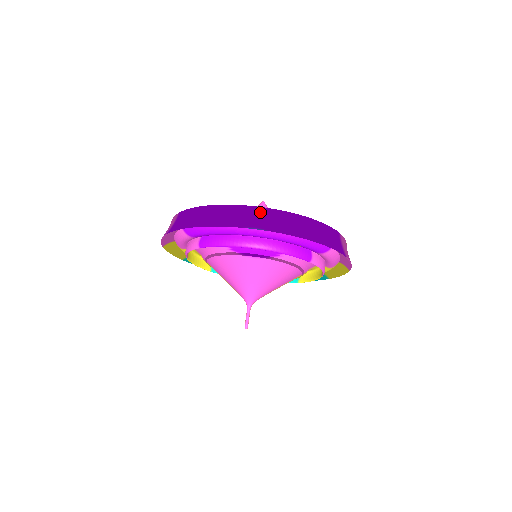
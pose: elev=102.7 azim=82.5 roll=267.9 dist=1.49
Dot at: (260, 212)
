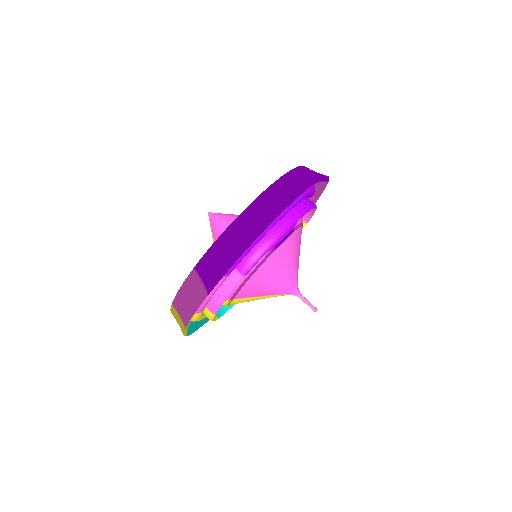
Dot at: (278, 187)
